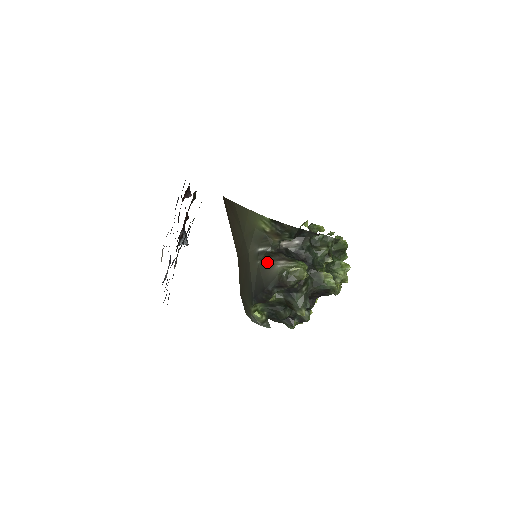
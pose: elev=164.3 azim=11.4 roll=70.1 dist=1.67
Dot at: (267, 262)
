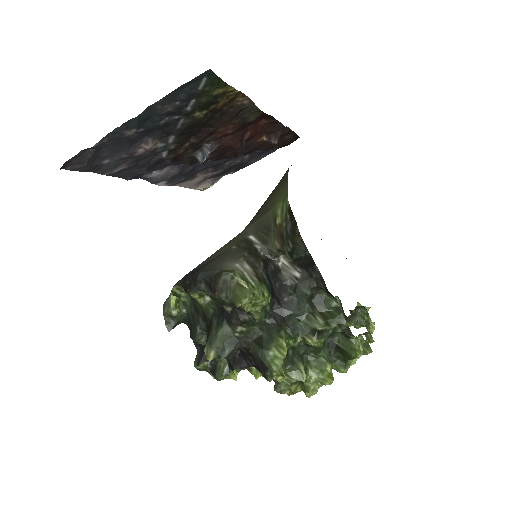
Dot at: (238, 253)
